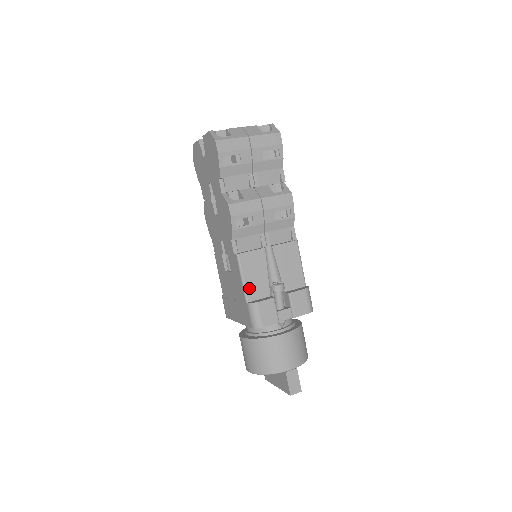
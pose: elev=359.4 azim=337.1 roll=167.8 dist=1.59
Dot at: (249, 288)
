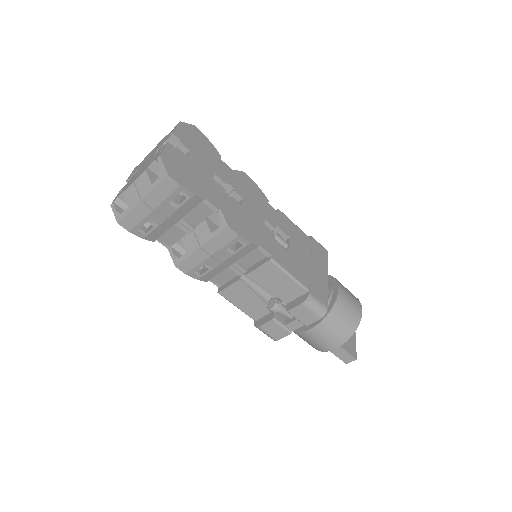
Dot at: (248, 312)
